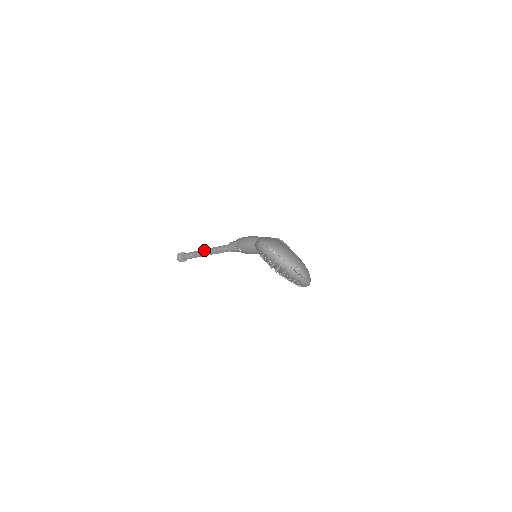
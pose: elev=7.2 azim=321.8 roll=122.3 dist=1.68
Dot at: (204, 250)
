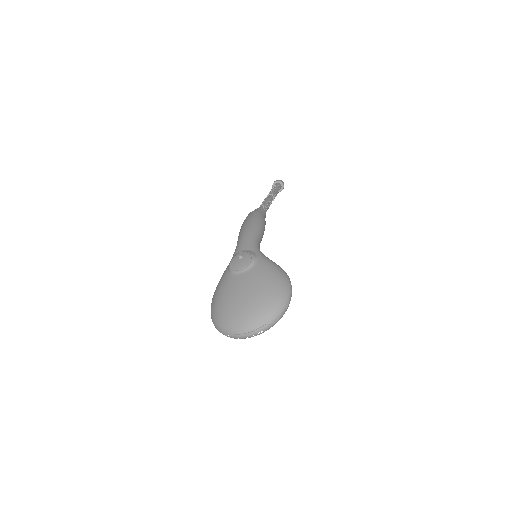
Dot at: (268, 195)
